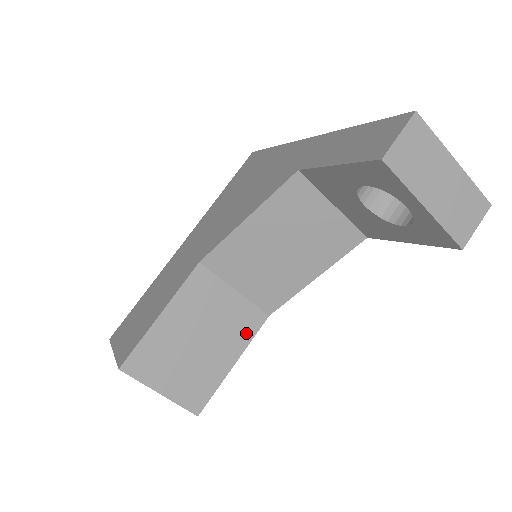
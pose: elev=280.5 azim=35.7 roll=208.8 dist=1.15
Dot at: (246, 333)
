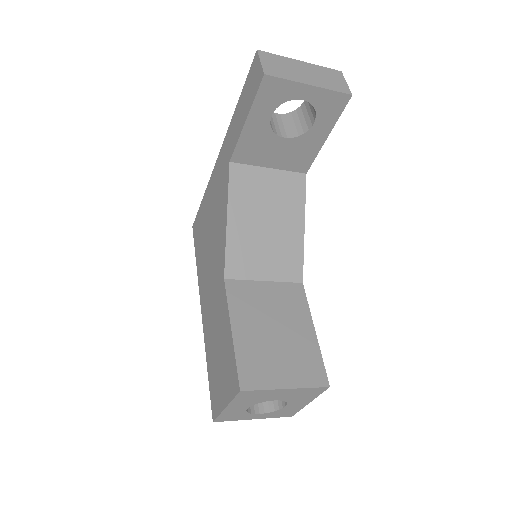
Dot at: (300, 304)
